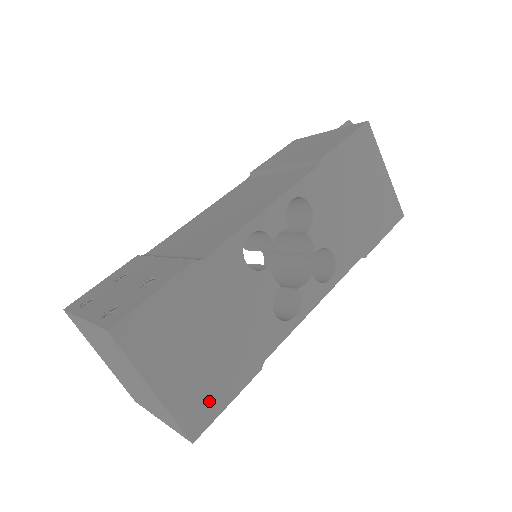
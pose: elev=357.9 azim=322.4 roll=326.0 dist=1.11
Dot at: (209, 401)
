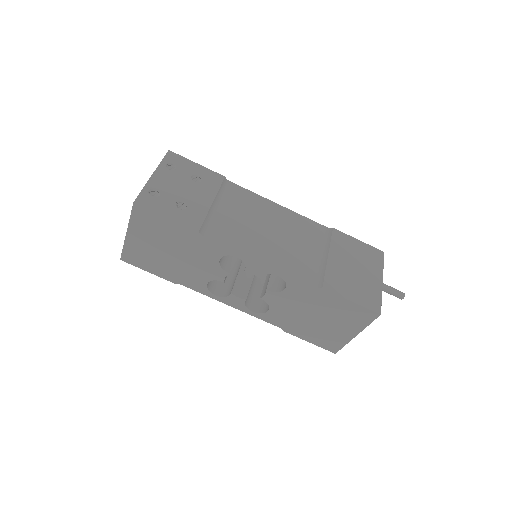
Dot at: (142, 261)
